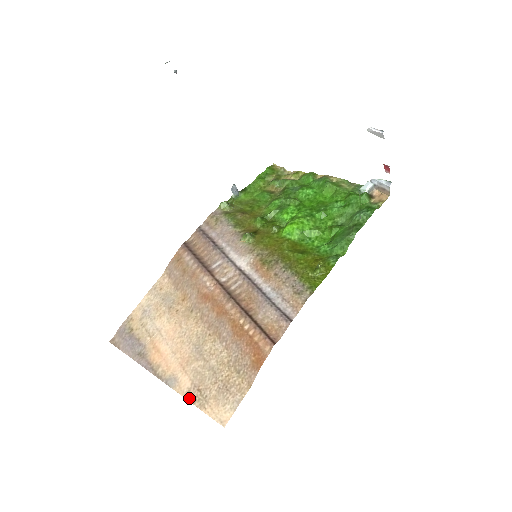
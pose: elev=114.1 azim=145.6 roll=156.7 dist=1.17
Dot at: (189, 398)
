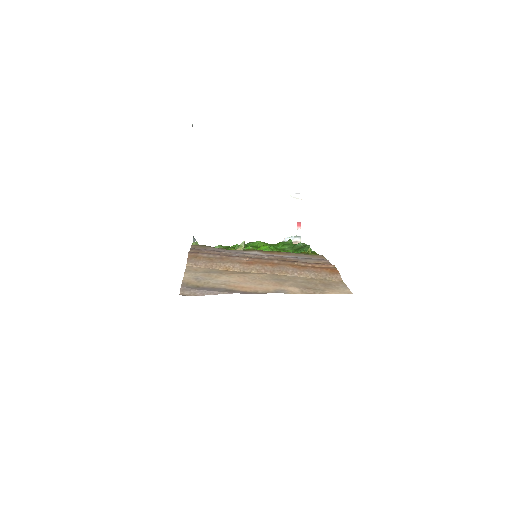
Dot at: (308, 293)
